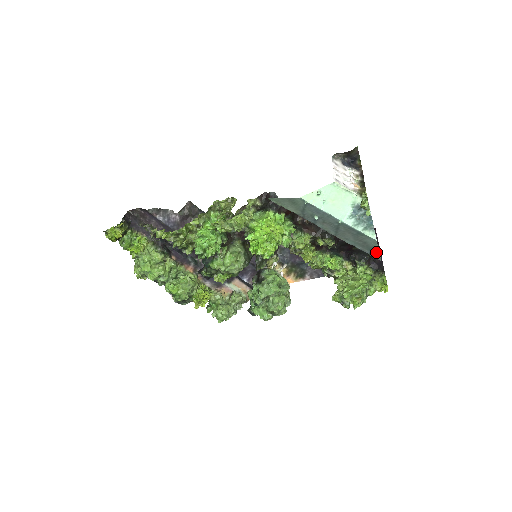
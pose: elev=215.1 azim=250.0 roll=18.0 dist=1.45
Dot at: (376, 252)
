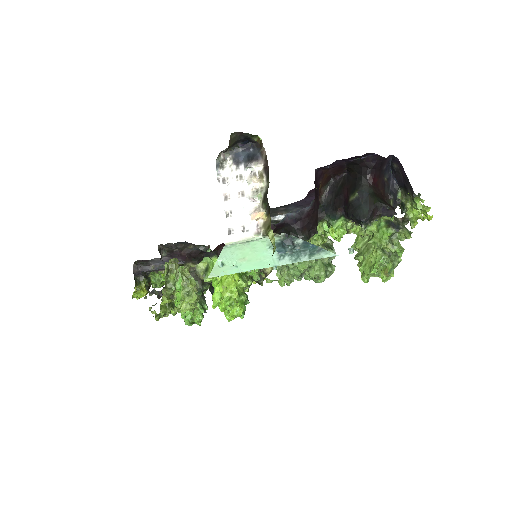
Dot at: occluded
